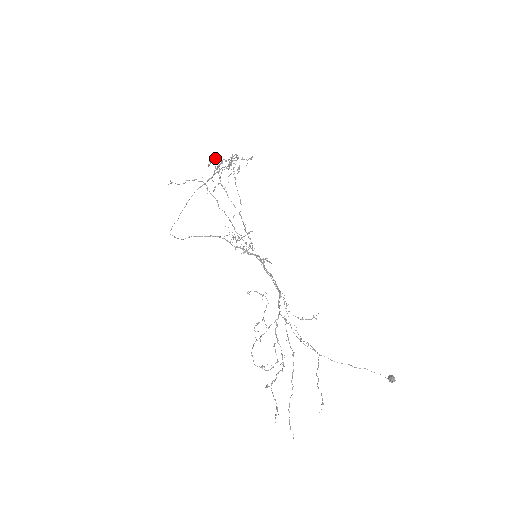
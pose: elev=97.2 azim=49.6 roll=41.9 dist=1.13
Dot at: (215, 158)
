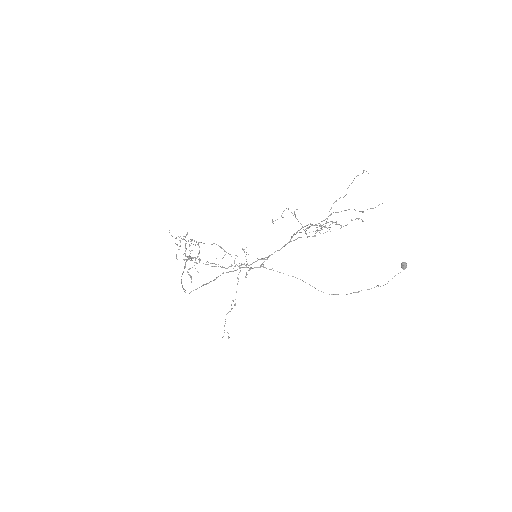
Dot at: (180, 246)
